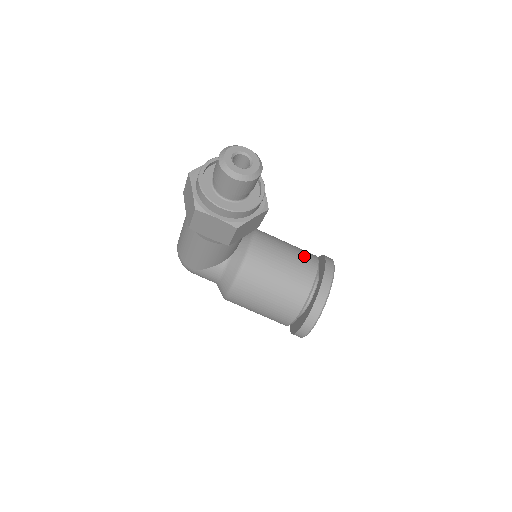
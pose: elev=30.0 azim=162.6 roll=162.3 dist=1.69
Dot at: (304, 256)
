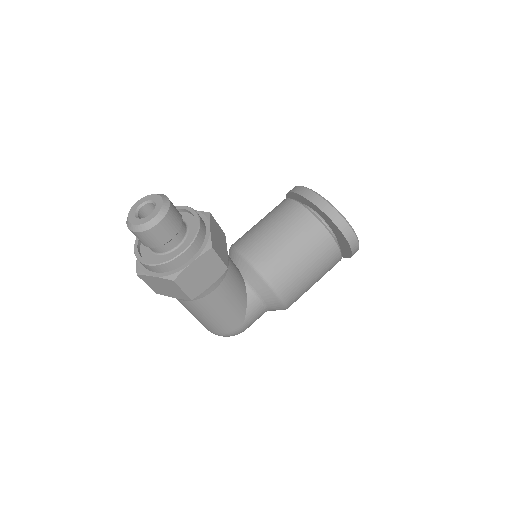
Dot at: (277, 209)
